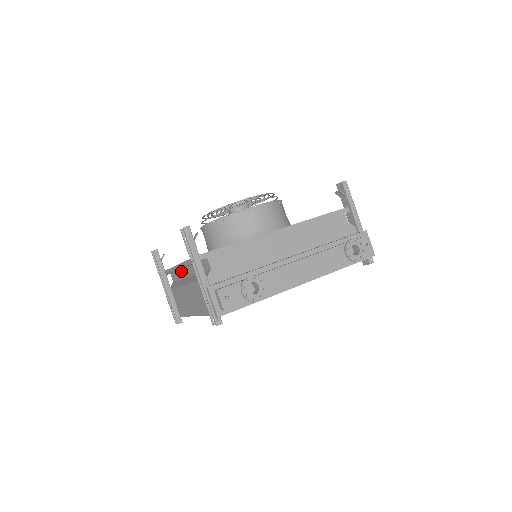
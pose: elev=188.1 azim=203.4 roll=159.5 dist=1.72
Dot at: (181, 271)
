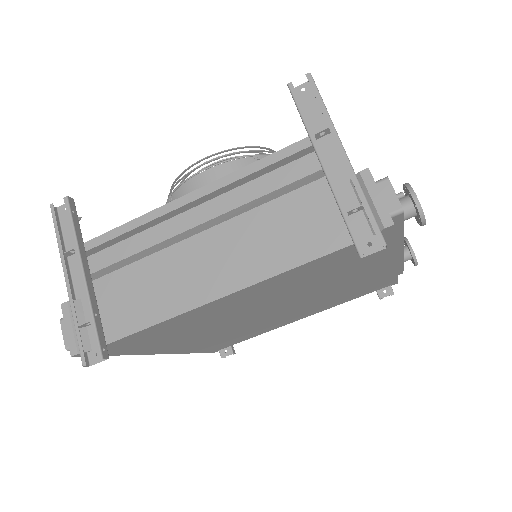
Dot at: (161, 226)
